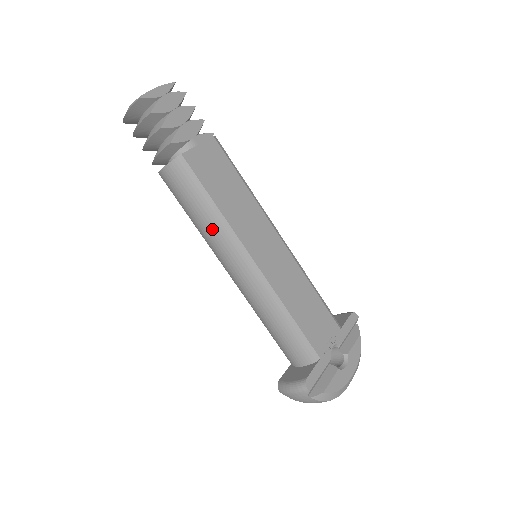
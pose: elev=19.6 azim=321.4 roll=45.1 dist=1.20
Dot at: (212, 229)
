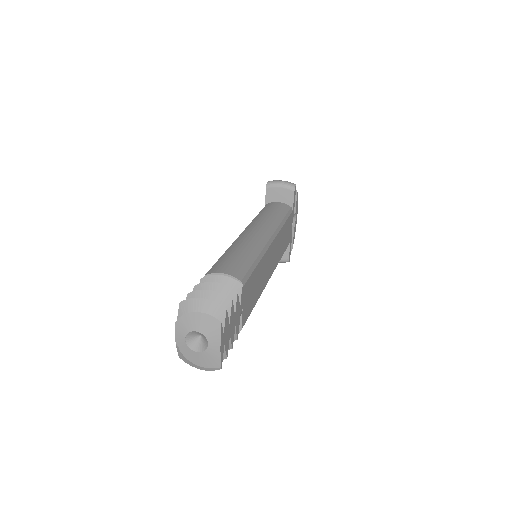
Dot at: occluded
